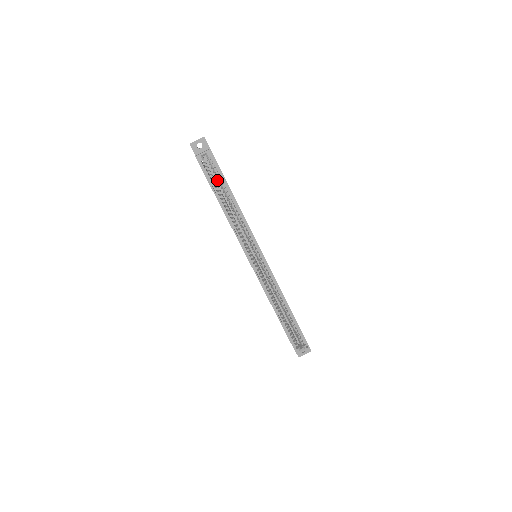
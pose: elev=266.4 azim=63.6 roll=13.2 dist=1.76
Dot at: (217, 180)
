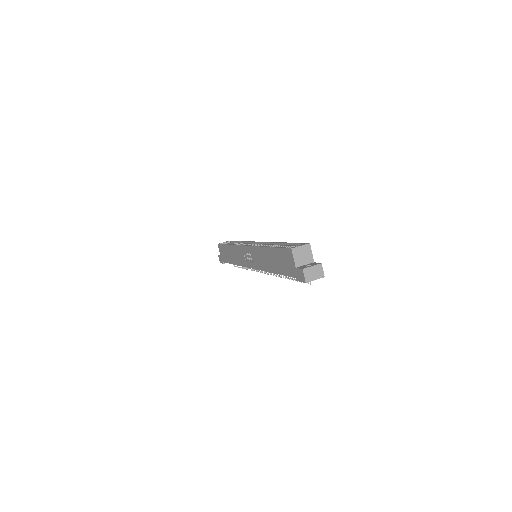
Dot at: occluded
